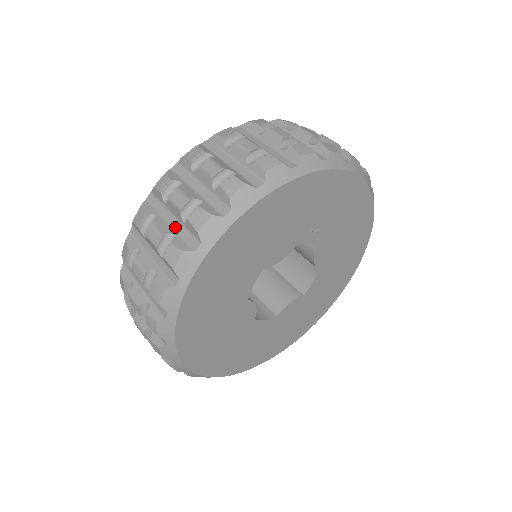
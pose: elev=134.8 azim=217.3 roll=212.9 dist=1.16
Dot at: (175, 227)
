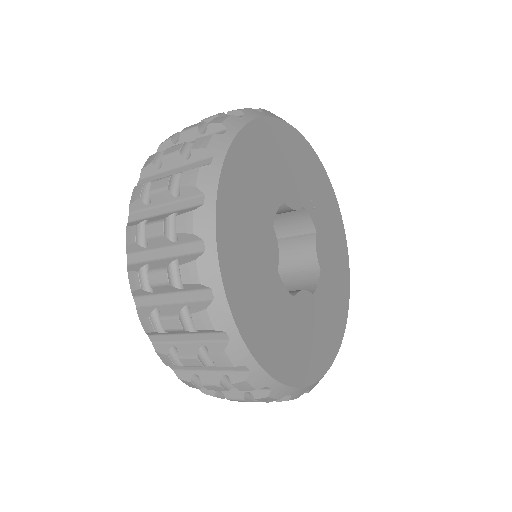
Dot at: occluded
